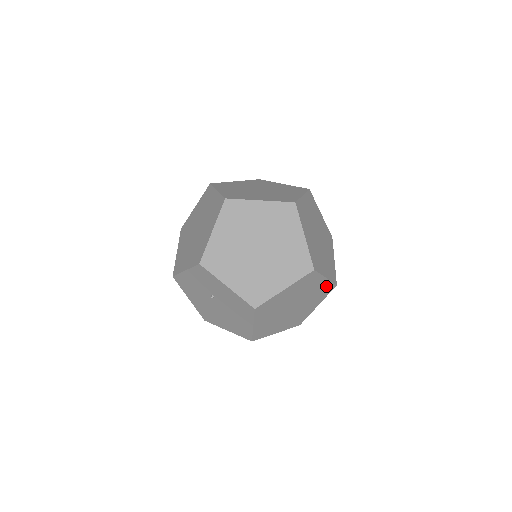
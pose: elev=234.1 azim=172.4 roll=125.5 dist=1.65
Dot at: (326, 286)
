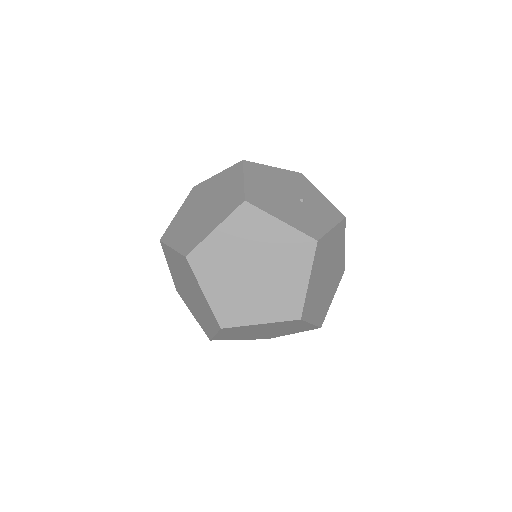
Dot at: (281, 323)
